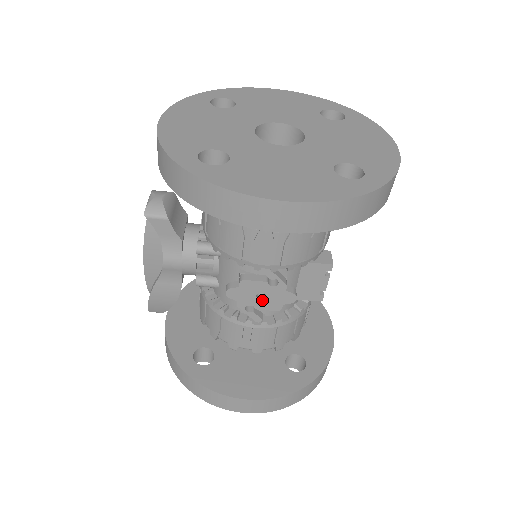
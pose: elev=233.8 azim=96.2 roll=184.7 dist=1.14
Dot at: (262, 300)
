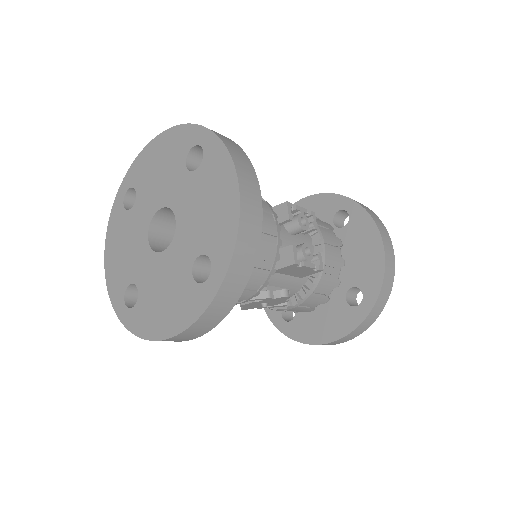
Dot at: (266, 307)
